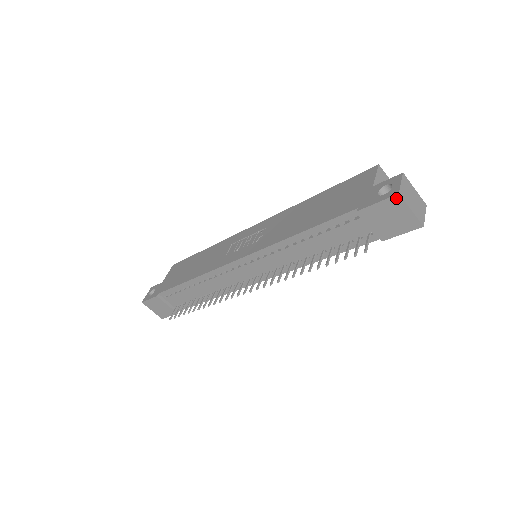
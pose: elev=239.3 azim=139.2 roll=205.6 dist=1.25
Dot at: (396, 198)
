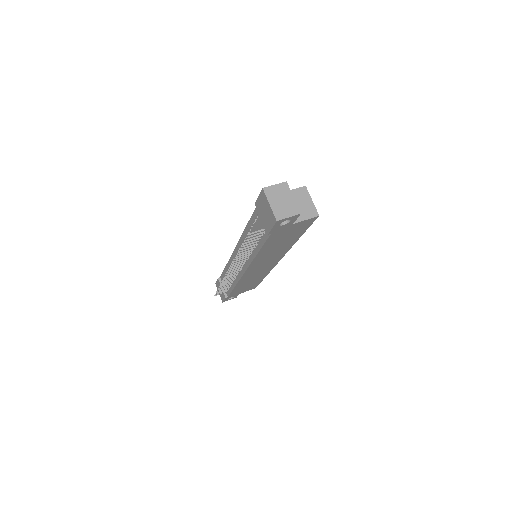
Dot at: (263, 192)
